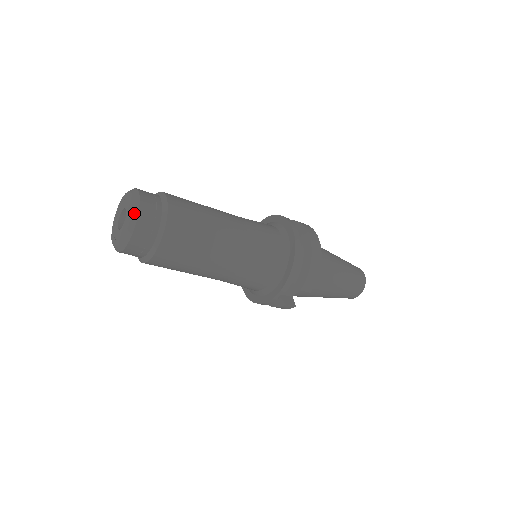
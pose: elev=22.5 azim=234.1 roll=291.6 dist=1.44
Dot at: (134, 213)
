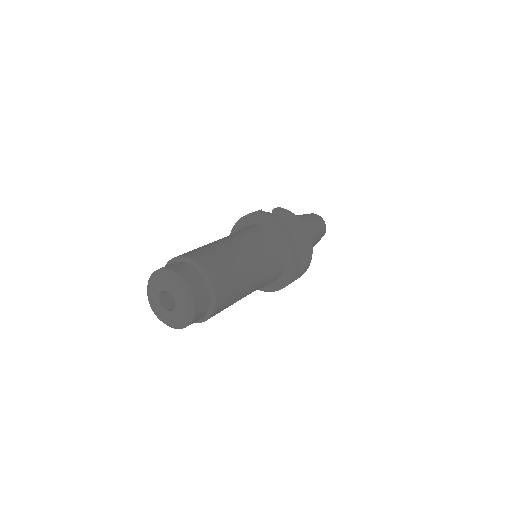
Dot at: (190, 316)
